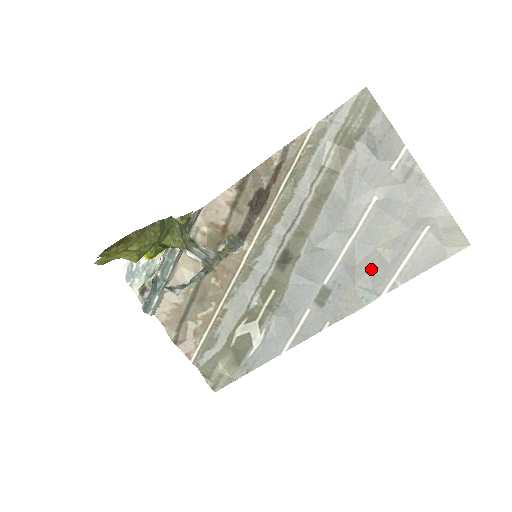
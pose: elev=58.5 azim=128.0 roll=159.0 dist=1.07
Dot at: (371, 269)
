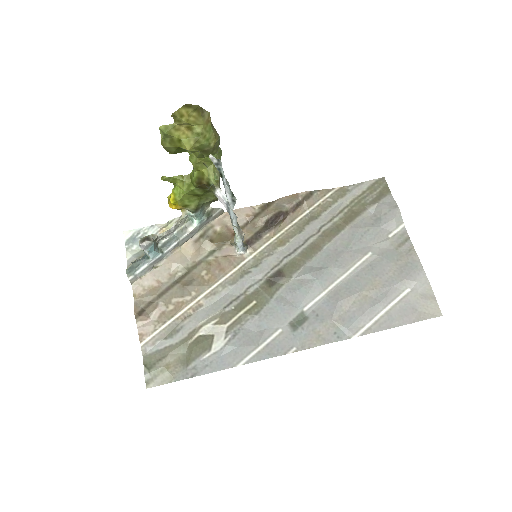
Dot at: (351, 310)
